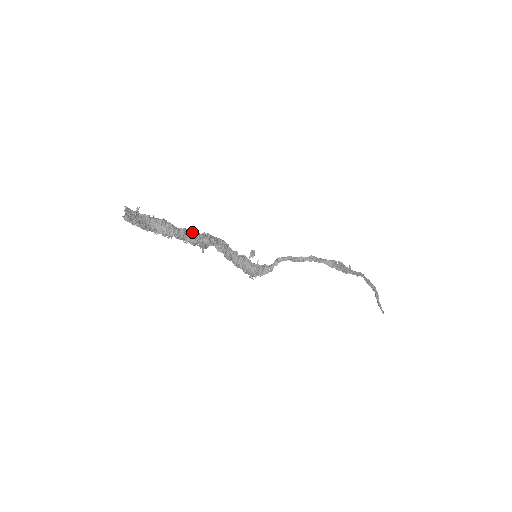
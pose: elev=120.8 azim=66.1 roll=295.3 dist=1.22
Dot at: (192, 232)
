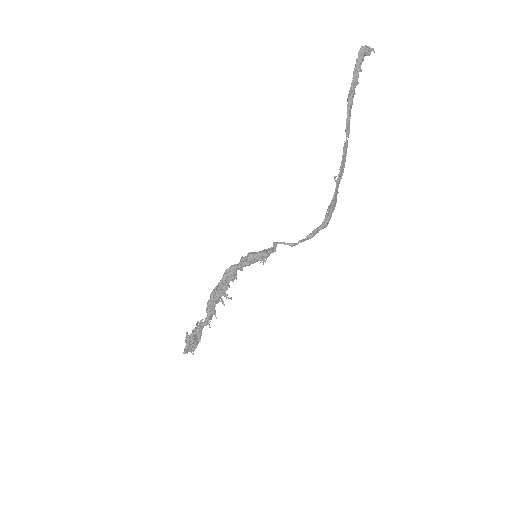
Dot at: (212, 304)
